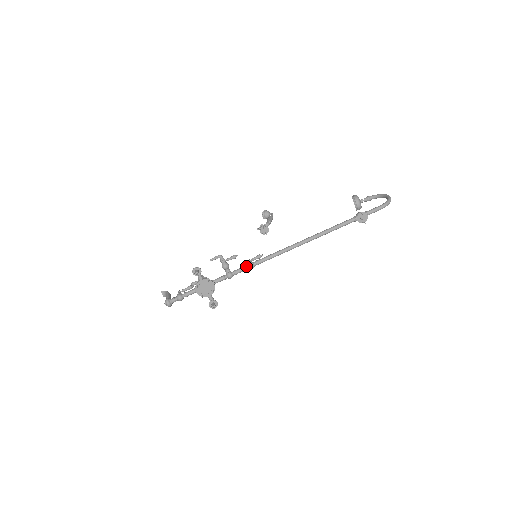
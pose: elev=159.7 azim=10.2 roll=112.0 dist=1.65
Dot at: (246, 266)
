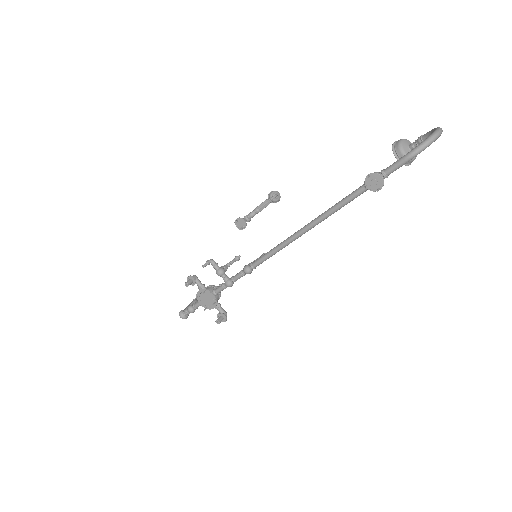
Dot at: (242, 271)
